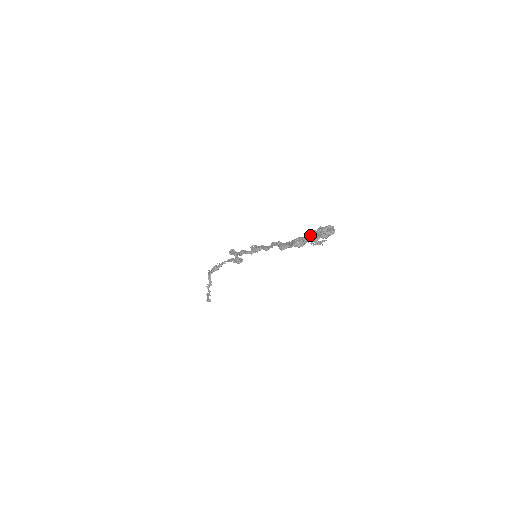
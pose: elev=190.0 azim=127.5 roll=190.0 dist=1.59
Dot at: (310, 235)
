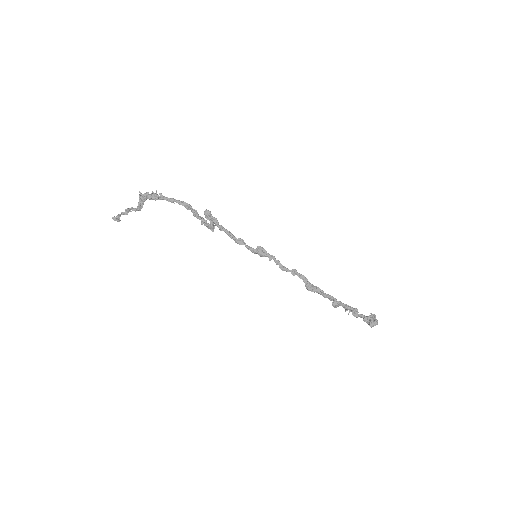
Dot at: (355, 311)
